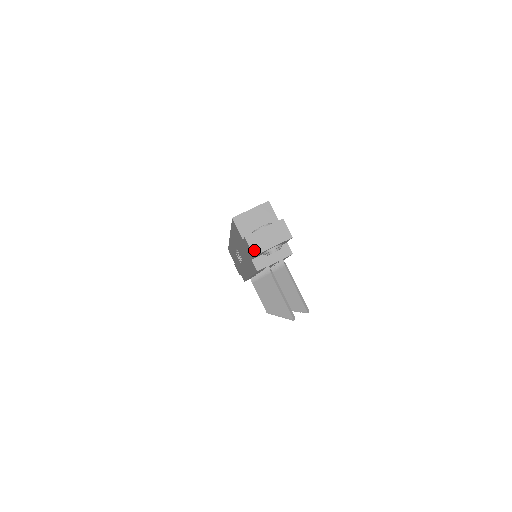
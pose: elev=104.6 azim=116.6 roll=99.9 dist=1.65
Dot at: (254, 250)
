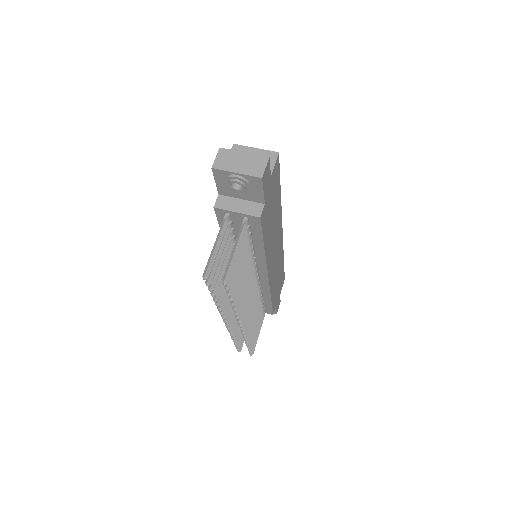
Dot at: (217, 163)
